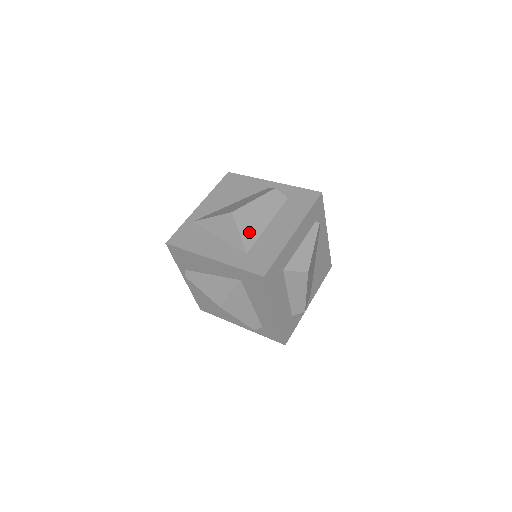
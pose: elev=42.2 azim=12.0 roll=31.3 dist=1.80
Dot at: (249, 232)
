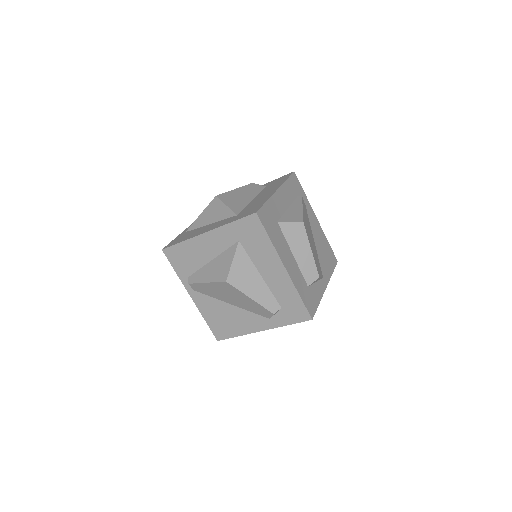
Dot at: (236, 204)
